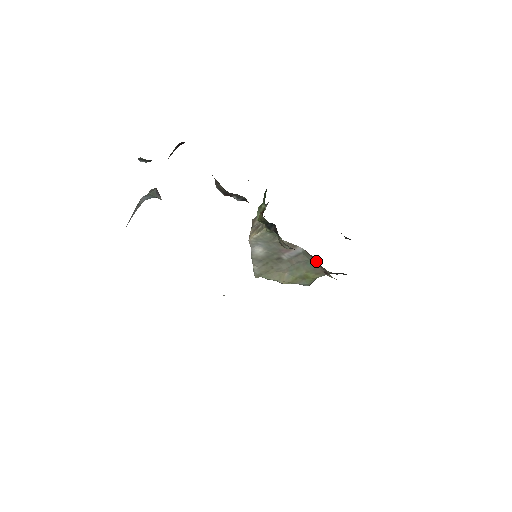
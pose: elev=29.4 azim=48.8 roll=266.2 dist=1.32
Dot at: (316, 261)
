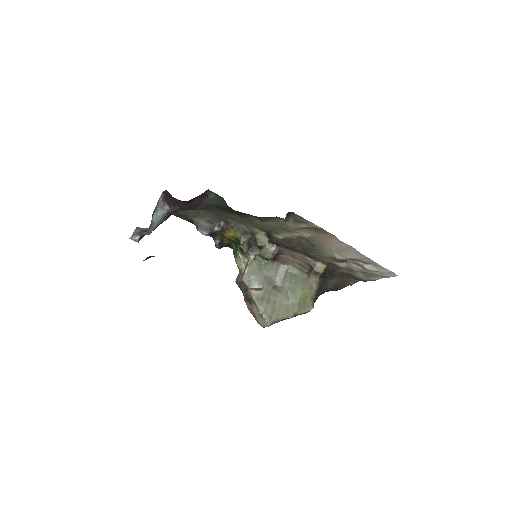
Dot at: (301, 270)
